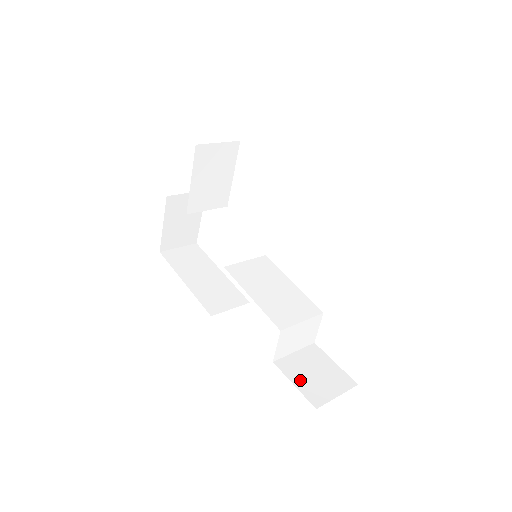
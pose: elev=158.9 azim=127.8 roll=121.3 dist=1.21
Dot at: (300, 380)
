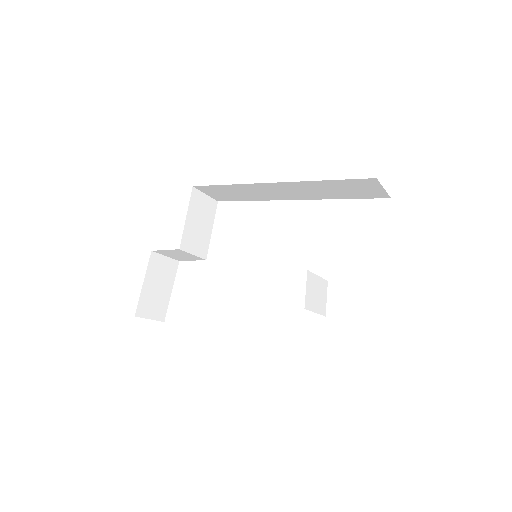
Dot at: occluded
